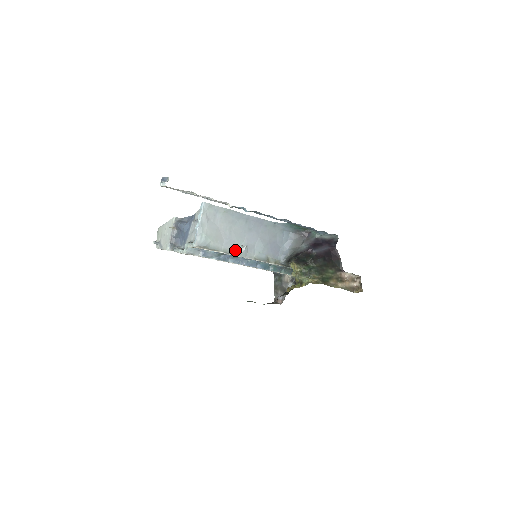
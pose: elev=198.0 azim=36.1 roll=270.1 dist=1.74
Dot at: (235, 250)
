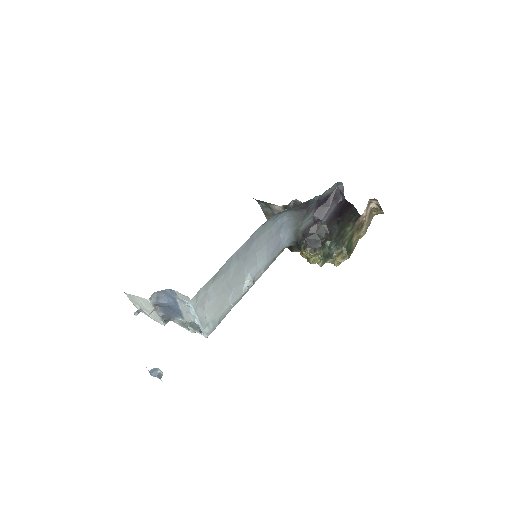
Dot at: (243, 292)
